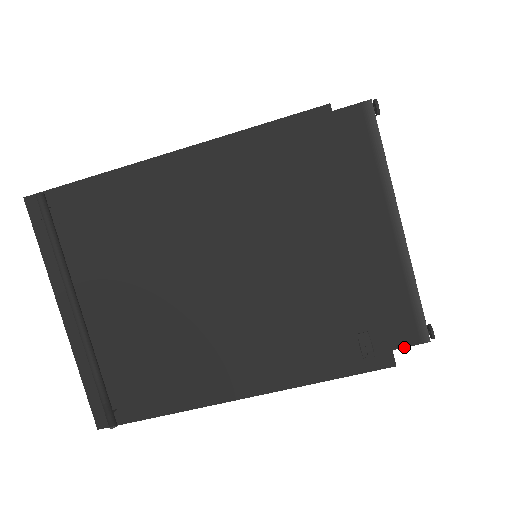
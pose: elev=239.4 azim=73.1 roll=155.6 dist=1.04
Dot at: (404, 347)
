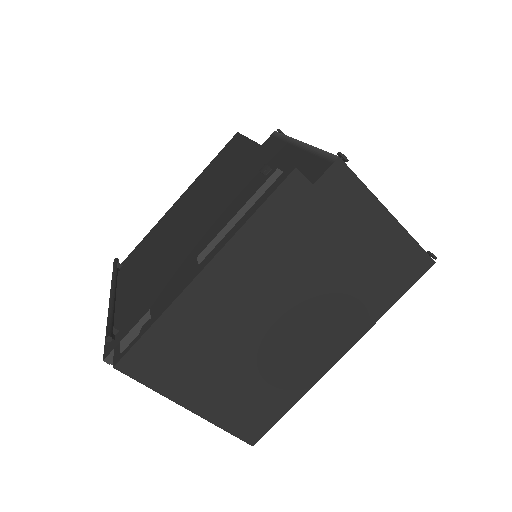
Dot at: (322, 175)
